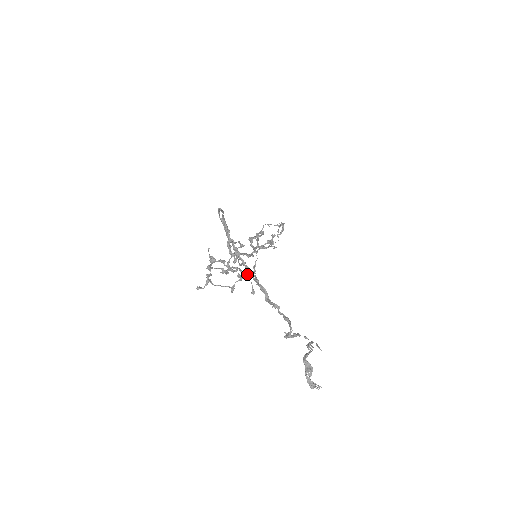
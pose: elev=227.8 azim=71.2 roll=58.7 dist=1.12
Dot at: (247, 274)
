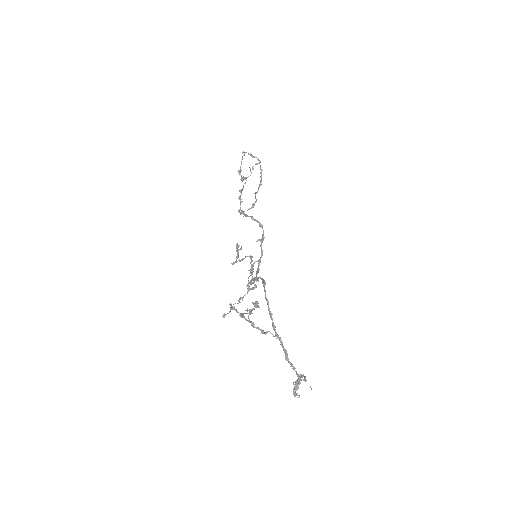
Dot at: (275, 336)
